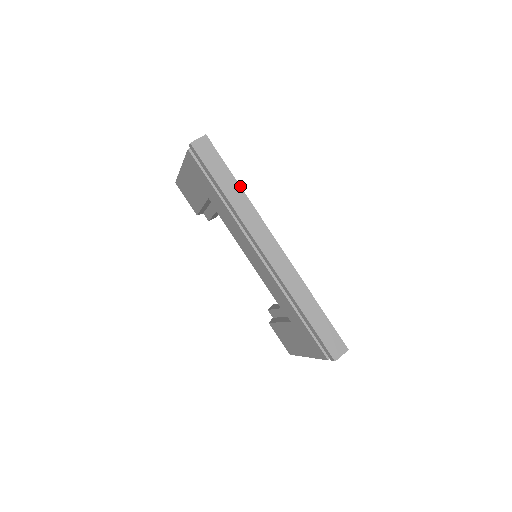
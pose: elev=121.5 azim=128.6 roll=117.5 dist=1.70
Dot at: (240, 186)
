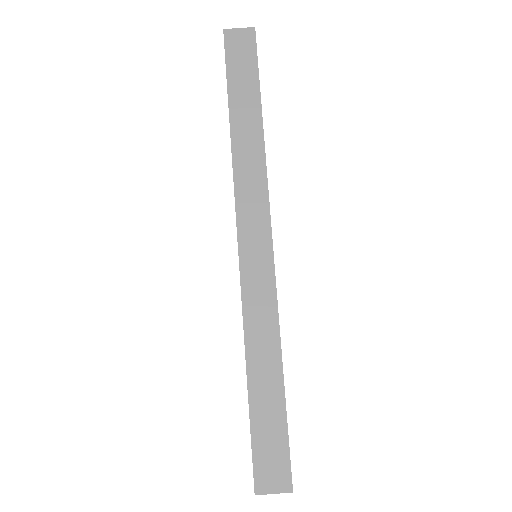
Dot at: (262, 122)
